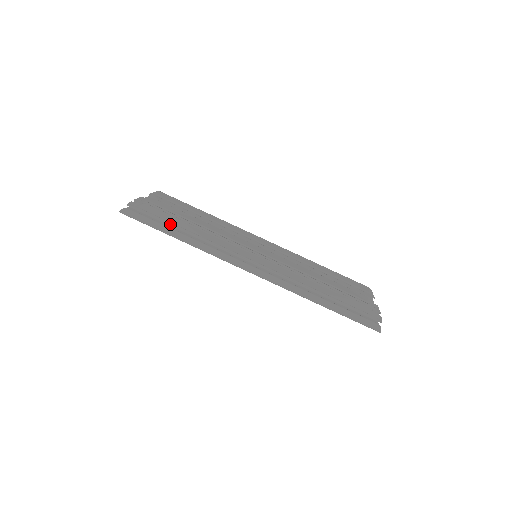
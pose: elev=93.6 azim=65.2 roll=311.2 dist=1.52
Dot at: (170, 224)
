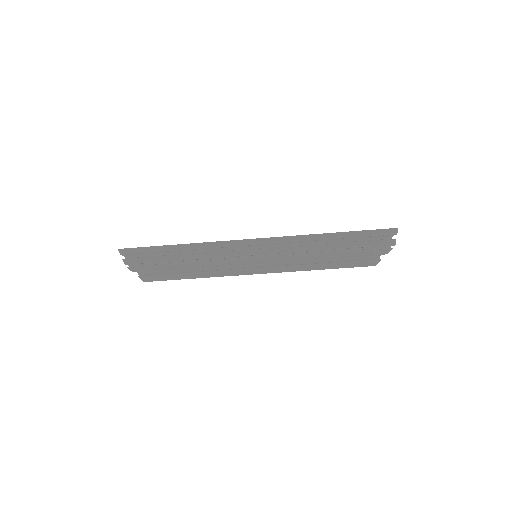
Dot at: occluded
